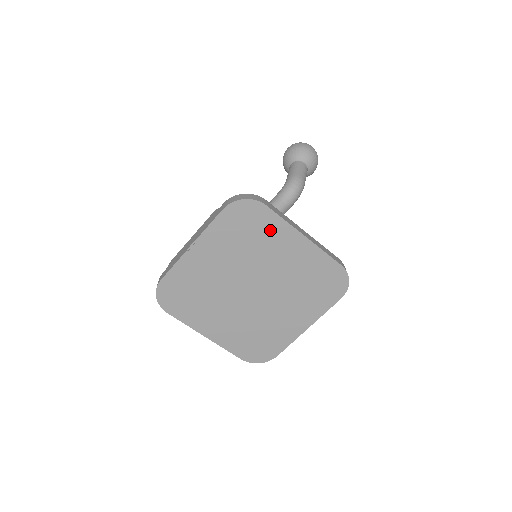
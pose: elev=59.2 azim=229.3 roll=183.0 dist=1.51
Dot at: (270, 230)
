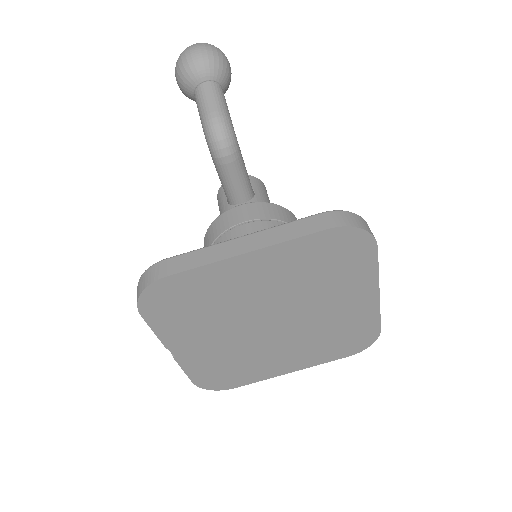
Dot at: (206, 284)
